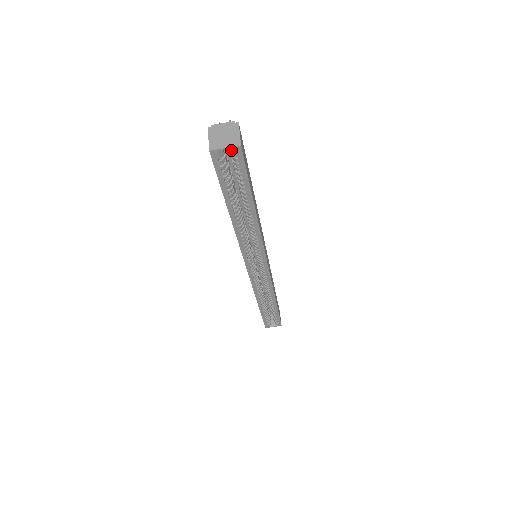
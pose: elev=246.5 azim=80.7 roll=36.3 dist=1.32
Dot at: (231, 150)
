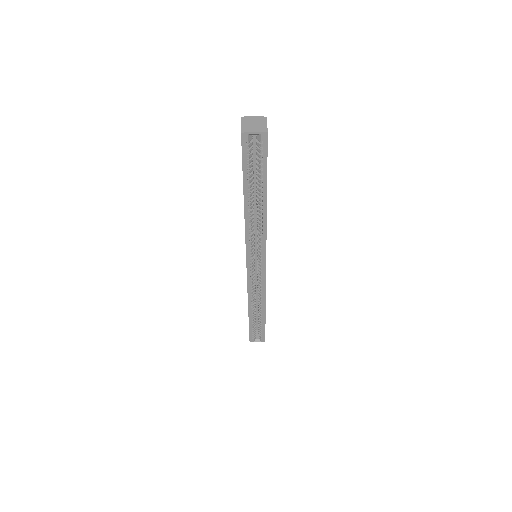
Dot at: (258, 136)
